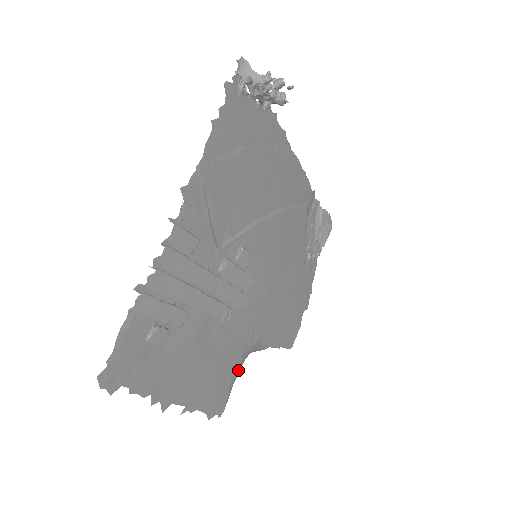
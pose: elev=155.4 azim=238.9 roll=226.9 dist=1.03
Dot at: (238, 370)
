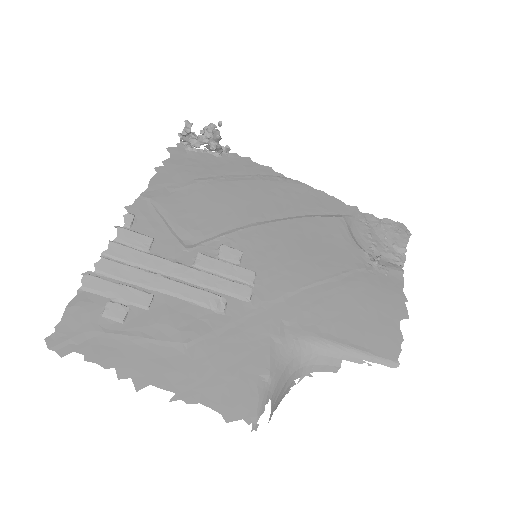
Dot at: (269, 370)
